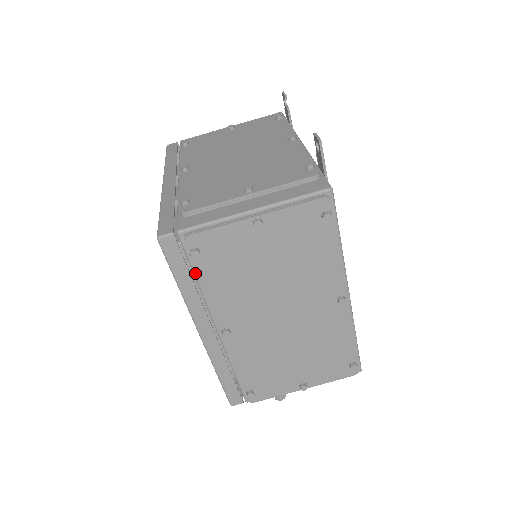
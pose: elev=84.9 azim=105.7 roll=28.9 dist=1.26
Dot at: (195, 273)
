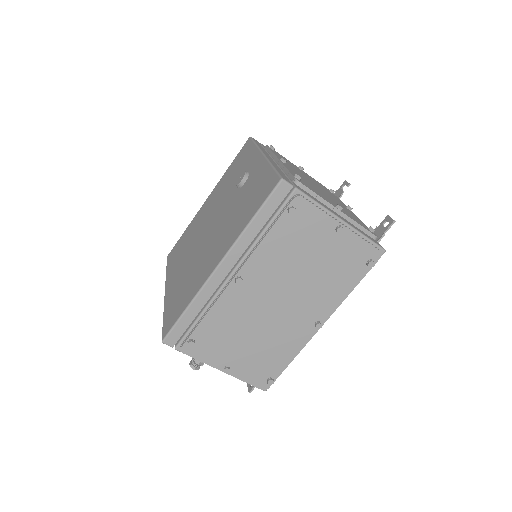
Dot at: (271, 222)
